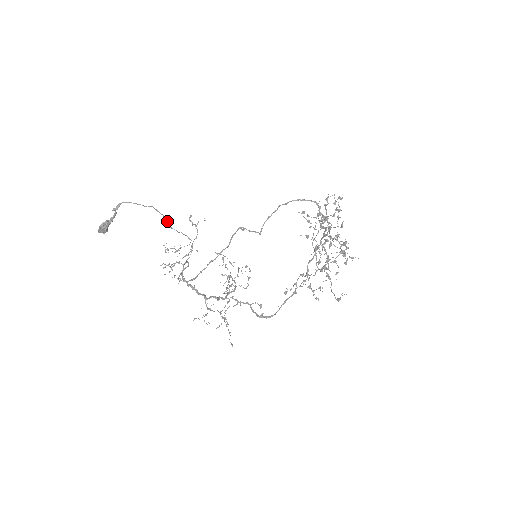
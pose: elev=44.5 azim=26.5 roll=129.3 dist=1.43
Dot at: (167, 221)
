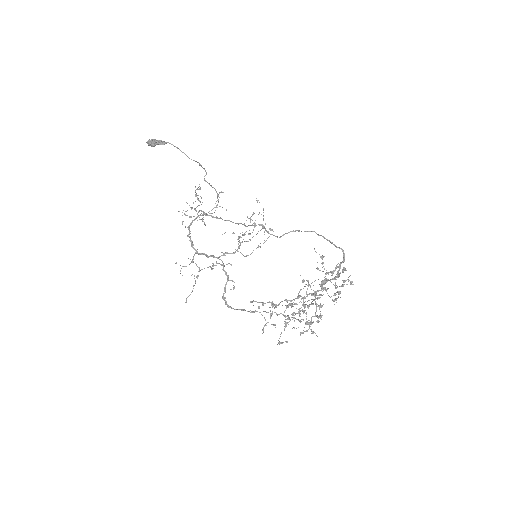
Dot at: occluded
